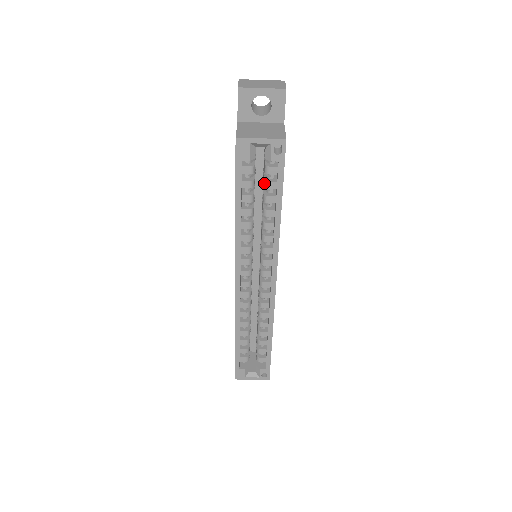
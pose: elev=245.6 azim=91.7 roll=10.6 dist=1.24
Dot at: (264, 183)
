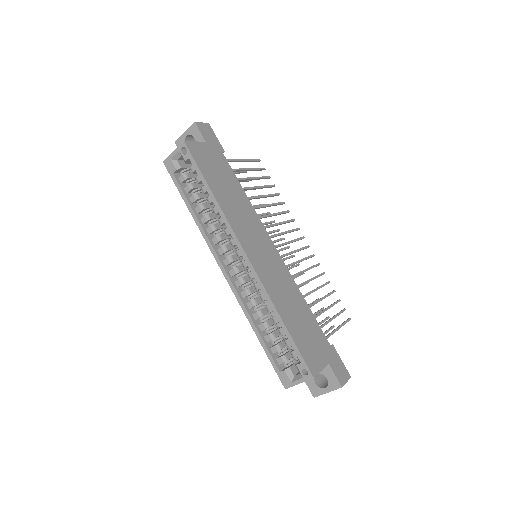
Dot at: (197, 181)
